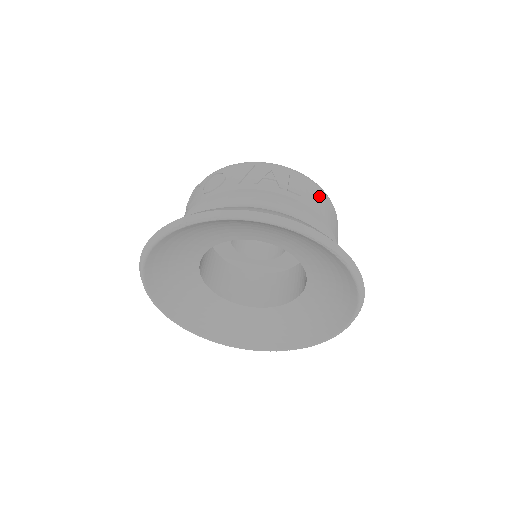
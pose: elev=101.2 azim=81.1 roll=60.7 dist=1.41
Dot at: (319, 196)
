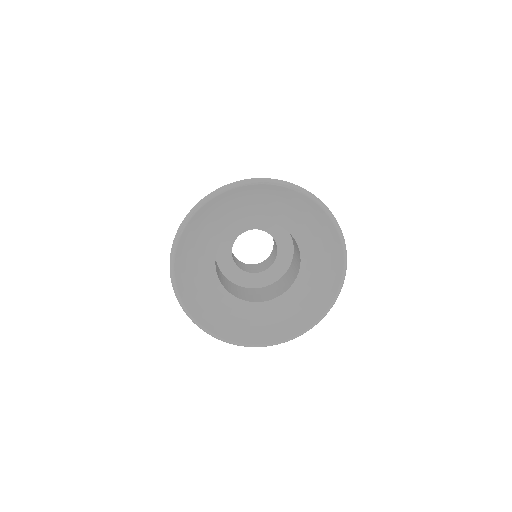
Dot at: occluded
